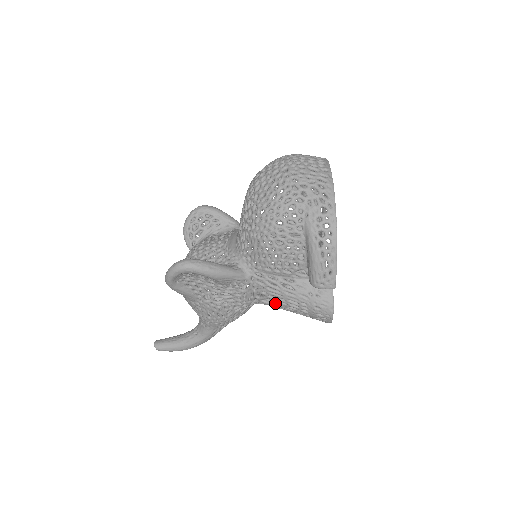
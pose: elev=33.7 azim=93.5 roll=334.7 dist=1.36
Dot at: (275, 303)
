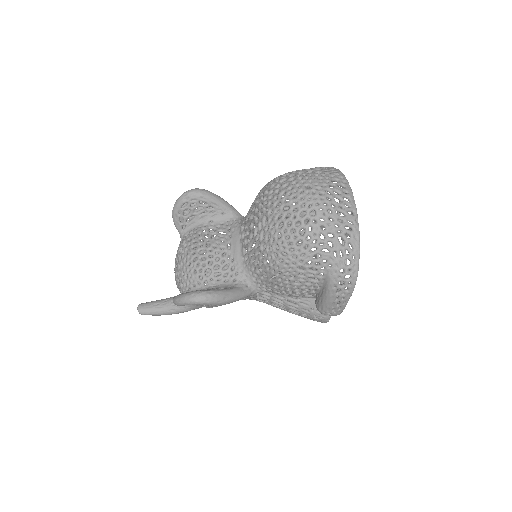
Dot at: occluded
